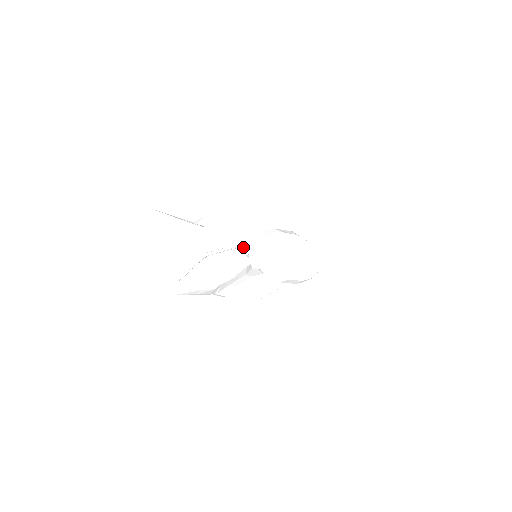
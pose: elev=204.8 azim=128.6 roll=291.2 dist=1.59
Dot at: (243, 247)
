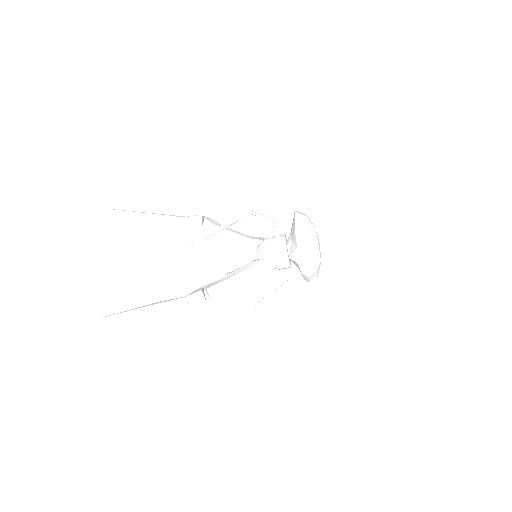
Dot at: (276, 223)
